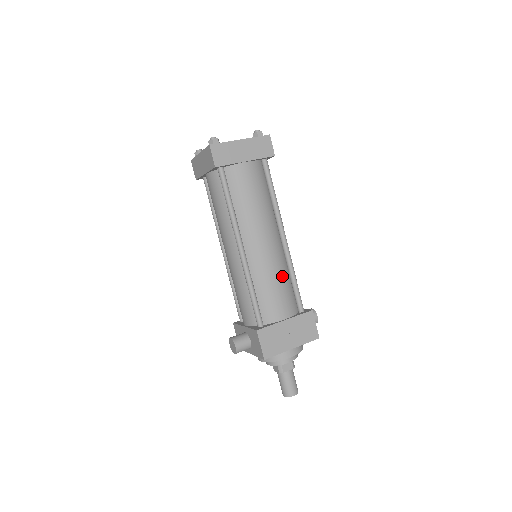
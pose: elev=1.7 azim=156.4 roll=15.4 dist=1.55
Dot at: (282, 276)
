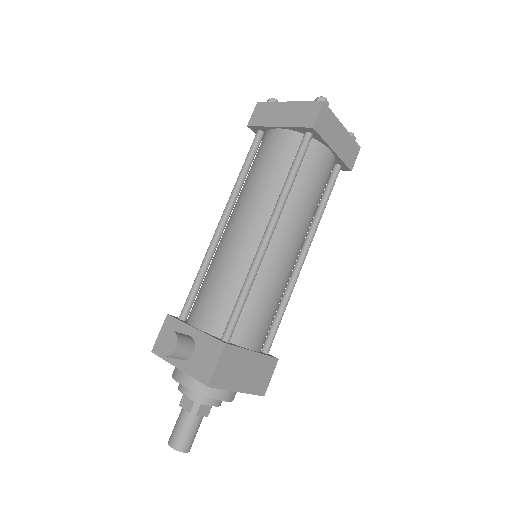
Dot at: (279, 298)
